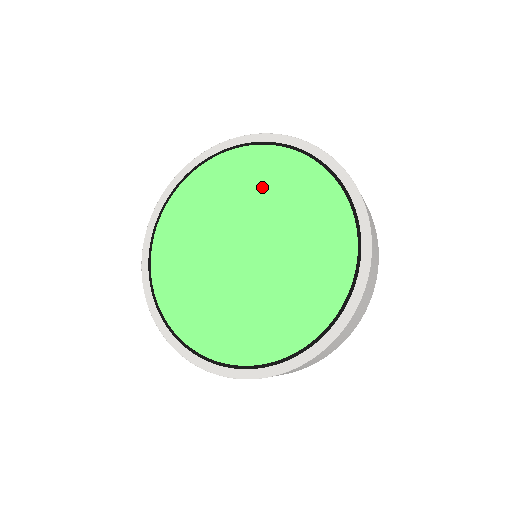
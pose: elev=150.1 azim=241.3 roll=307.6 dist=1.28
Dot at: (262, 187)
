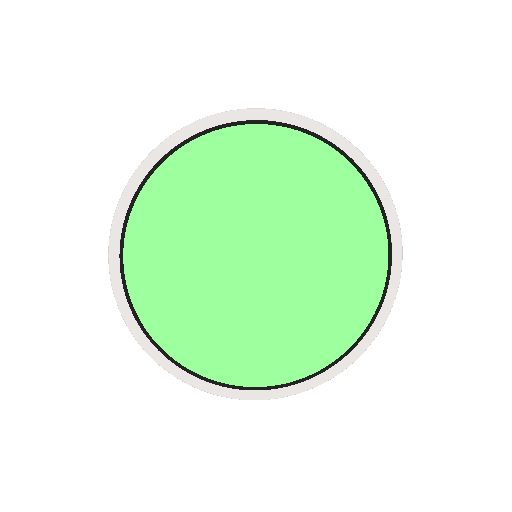
Dot at: (244, 181)
